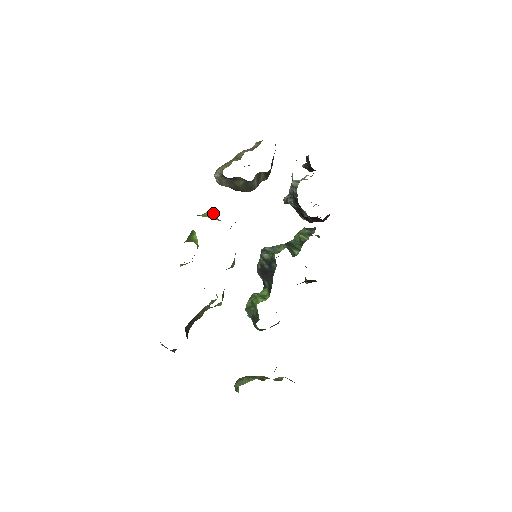
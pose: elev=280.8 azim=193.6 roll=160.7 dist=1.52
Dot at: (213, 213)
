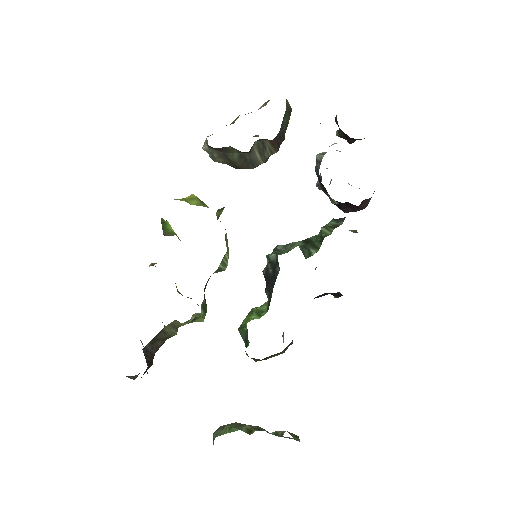
Dot at: (197, 197)
